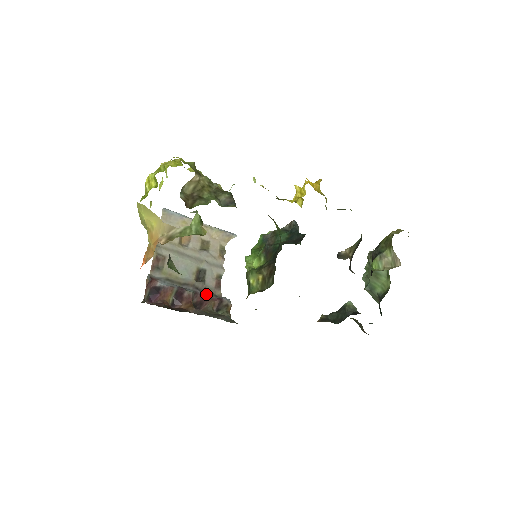
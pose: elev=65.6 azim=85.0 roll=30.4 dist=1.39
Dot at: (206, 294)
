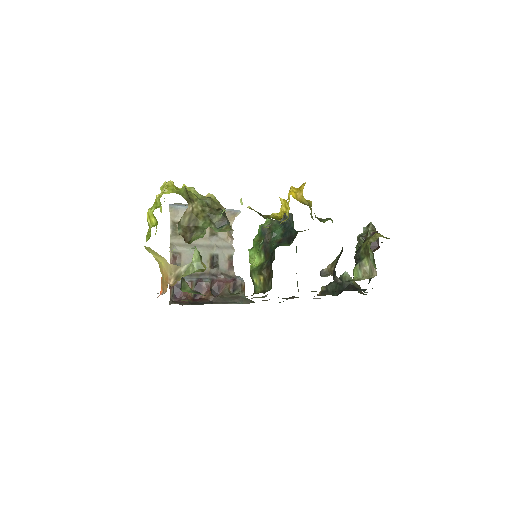
Dot at: (221, 278)
